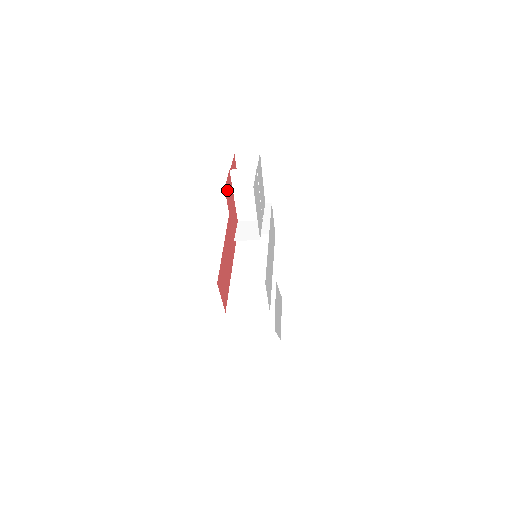
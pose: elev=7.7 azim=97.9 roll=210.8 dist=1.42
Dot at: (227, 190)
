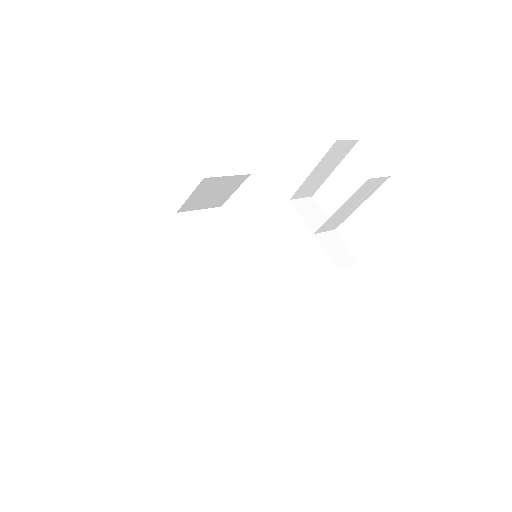
Dot at: occluded
